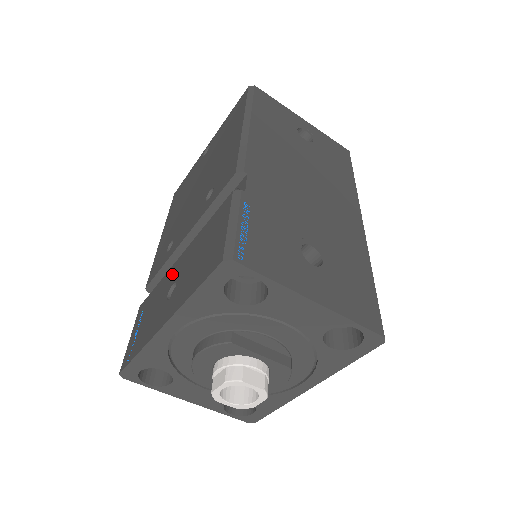
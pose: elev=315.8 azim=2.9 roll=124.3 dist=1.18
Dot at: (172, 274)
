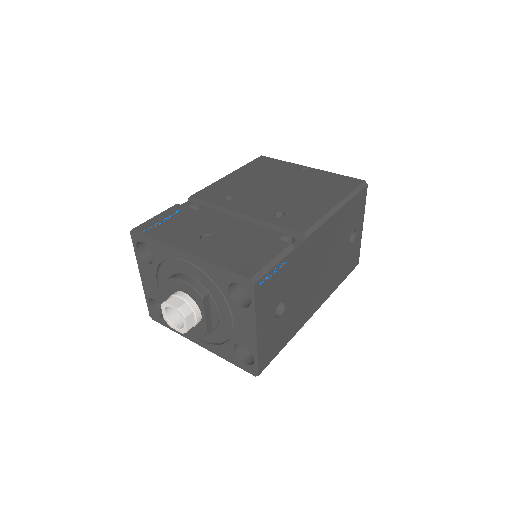
Dot at: (216, 225)
